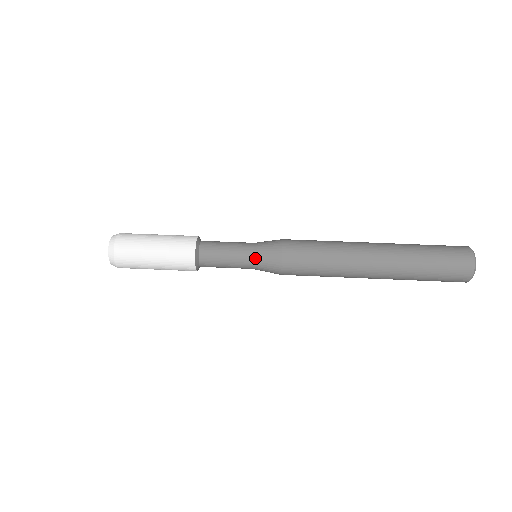
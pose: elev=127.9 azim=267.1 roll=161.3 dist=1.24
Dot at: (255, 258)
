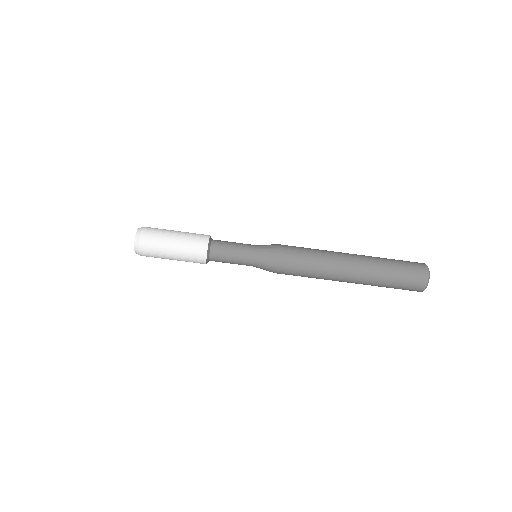
Dot at: (256, 257)
